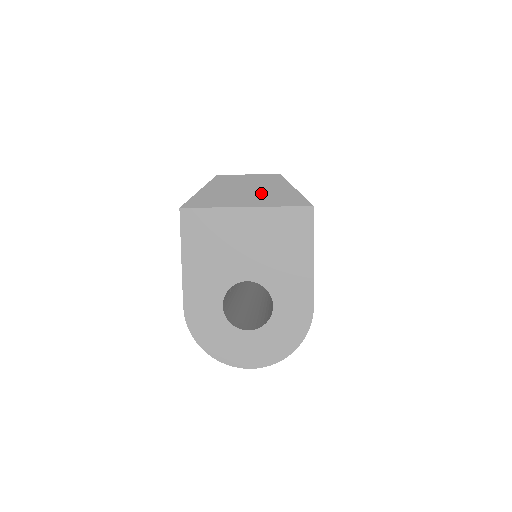
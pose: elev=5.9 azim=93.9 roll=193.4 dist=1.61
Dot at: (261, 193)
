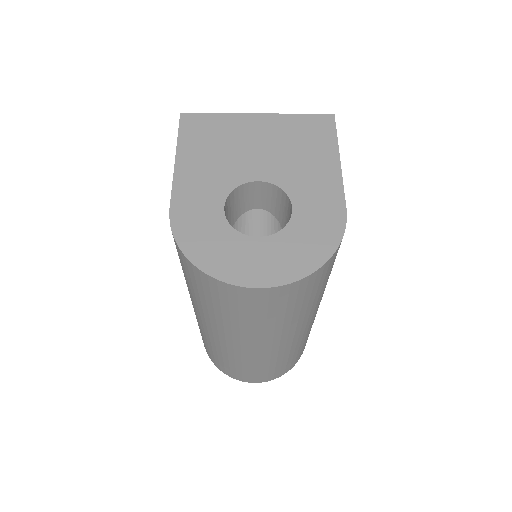
Dot at: occluded
